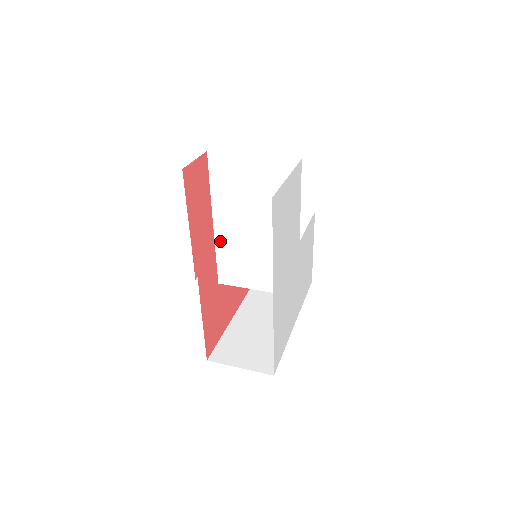
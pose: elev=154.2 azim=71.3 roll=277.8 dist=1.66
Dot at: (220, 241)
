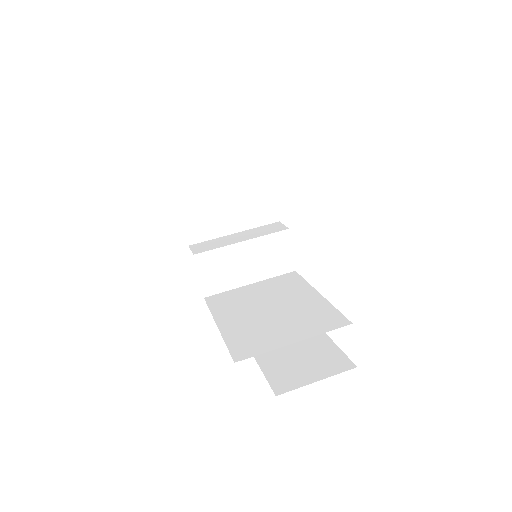
Dot at: (248, 310)
